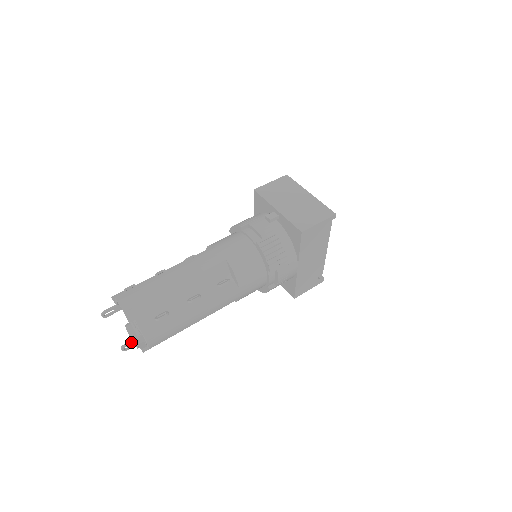
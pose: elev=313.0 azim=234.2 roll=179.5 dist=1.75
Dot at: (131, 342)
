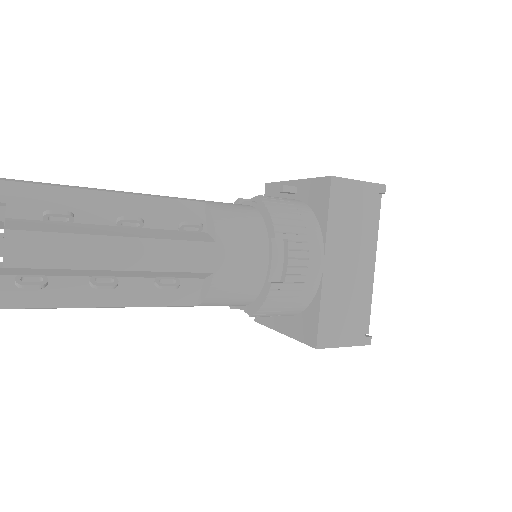
Dot at: out of frame
